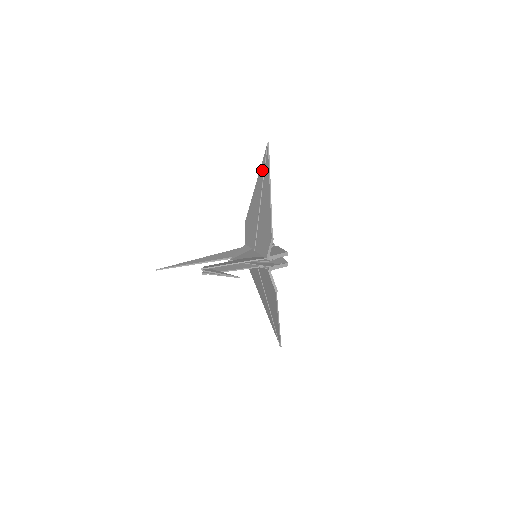
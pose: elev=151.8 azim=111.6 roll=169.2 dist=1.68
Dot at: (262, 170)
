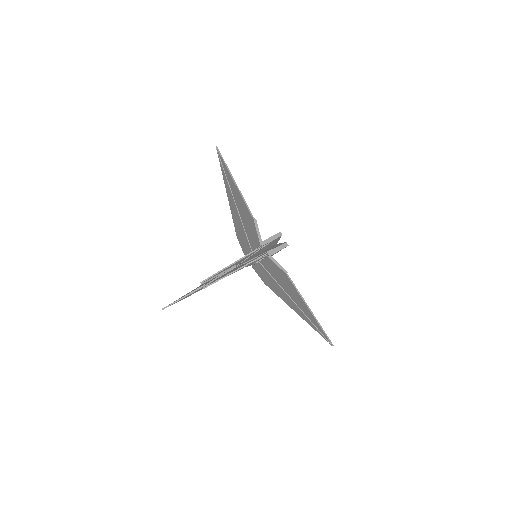
Dot at: (223, 174)
